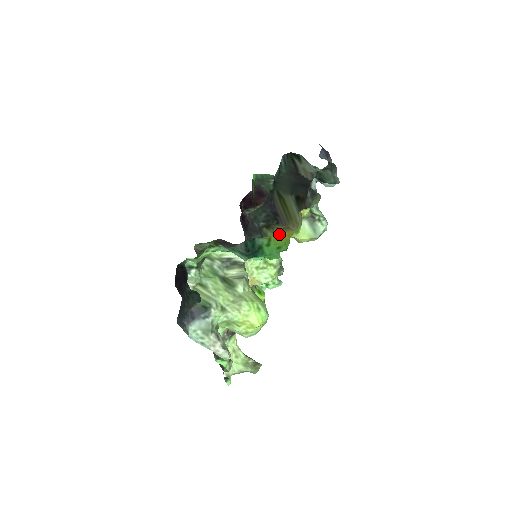
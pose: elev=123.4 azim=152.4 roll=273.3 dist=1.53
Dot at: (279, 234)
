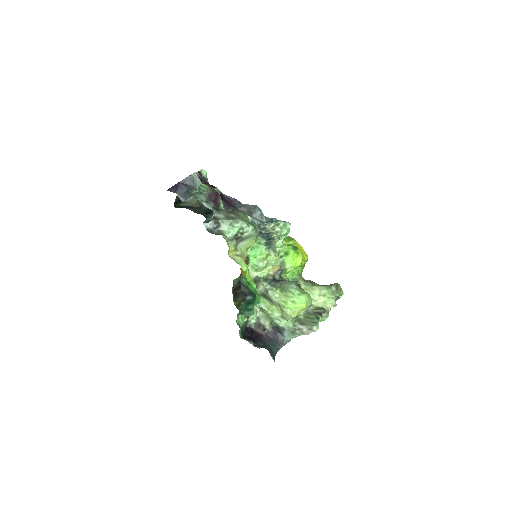
Dot at: (243, 271)
